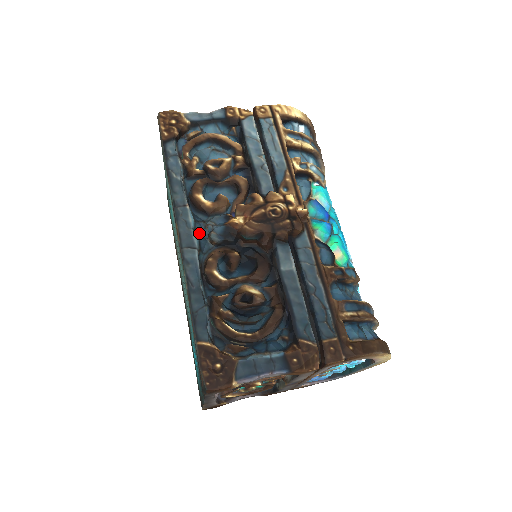
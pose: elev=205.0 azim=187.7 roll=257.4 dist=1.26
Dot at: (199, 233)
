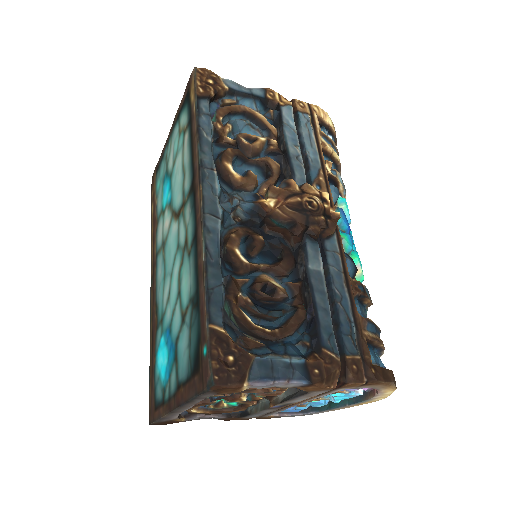
Dot at: (222, 204)
